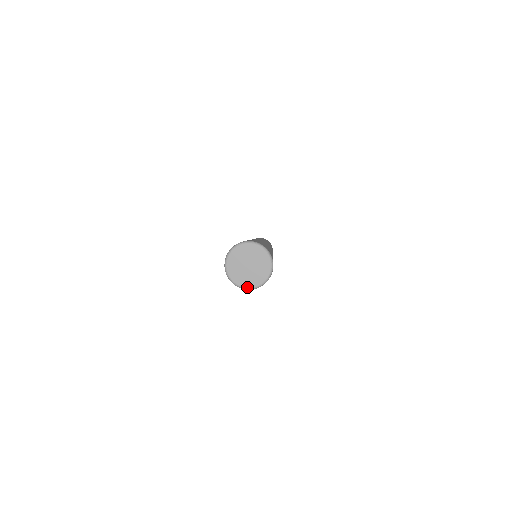
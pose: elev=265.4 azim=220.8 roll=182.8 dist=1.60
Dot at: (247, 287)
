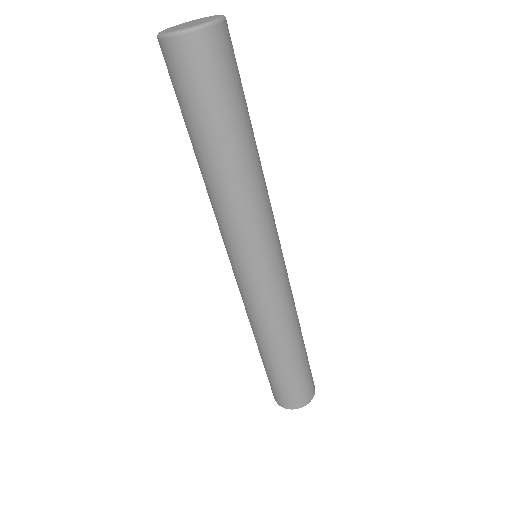
Dot at: (168, 32)
